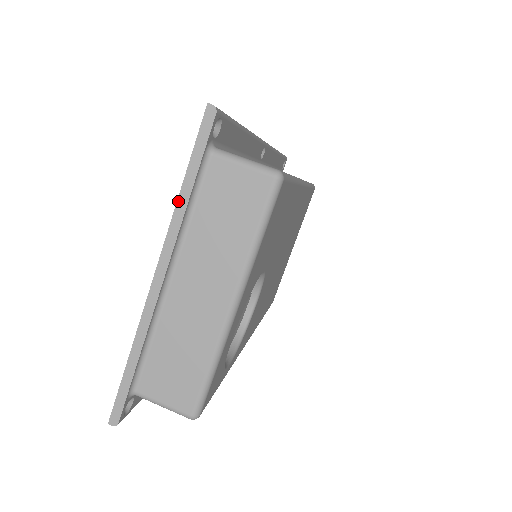
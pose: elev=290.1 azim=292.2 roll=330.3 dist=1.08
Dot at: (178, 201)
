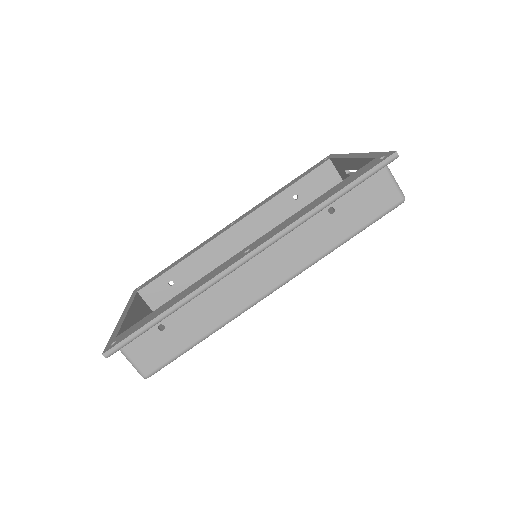
Dot at: occluded
